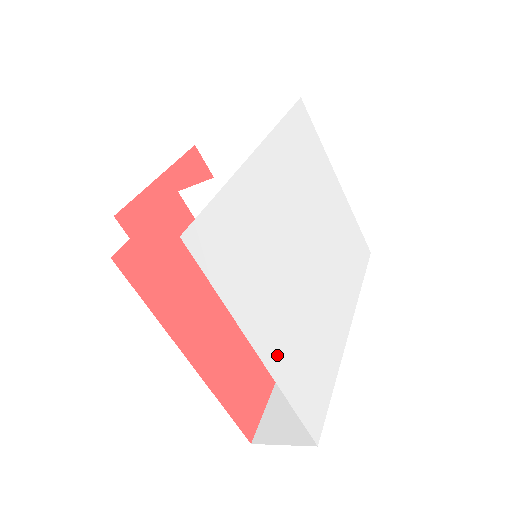
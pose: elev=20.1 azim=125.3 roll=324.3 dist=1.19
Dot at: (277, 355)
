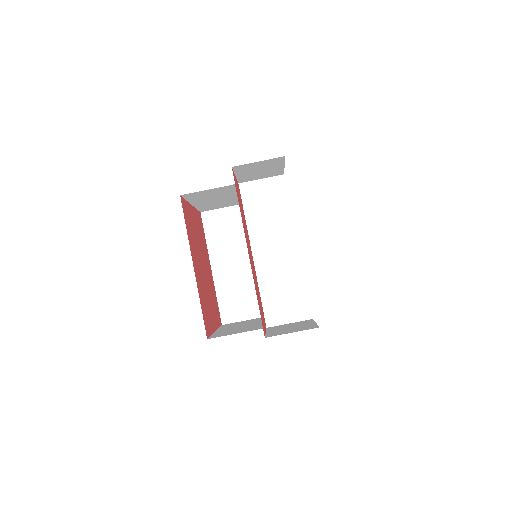
Dot at: occluded
